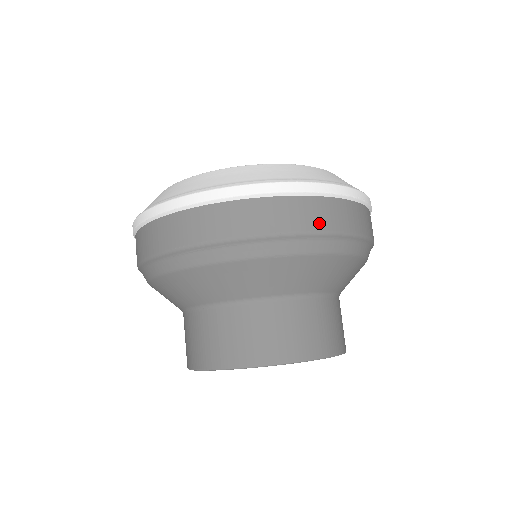
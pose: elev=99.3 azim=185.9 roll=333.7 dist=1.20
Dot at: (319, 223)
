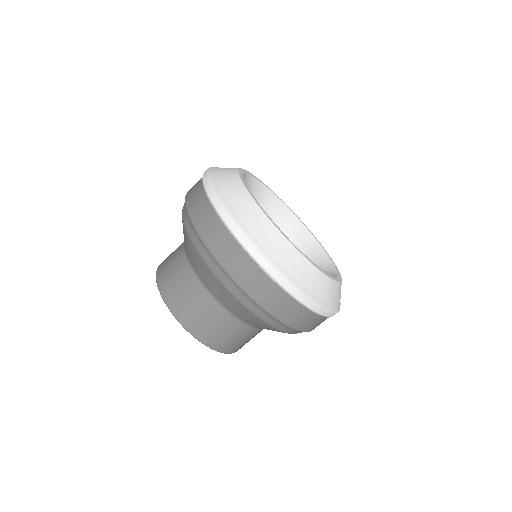
Dot at: (313, 328)
